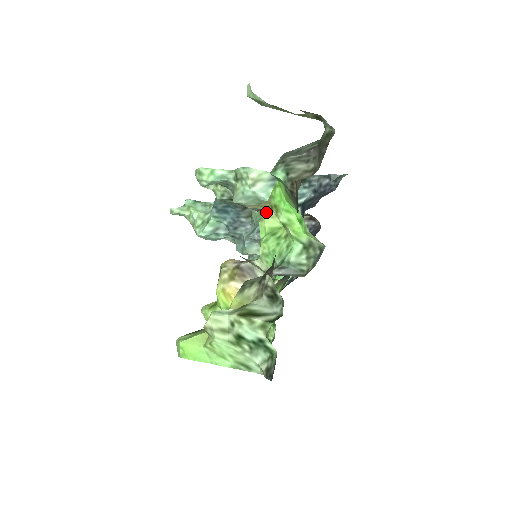
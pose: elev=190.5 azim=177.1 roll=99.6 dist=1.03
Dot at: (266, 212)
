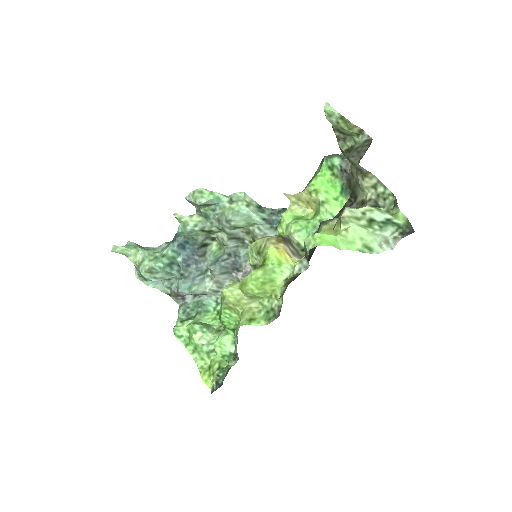
Dot at: (291, 205)
